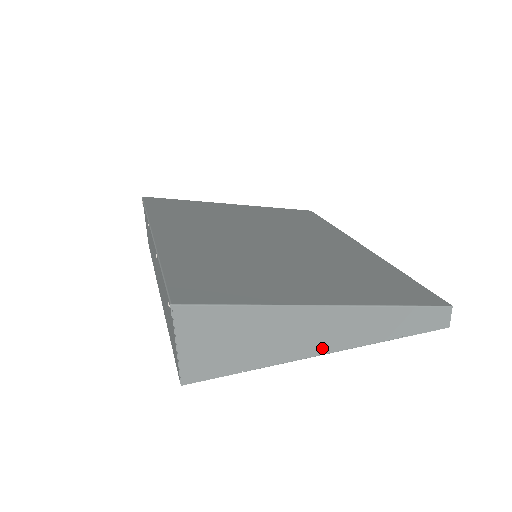
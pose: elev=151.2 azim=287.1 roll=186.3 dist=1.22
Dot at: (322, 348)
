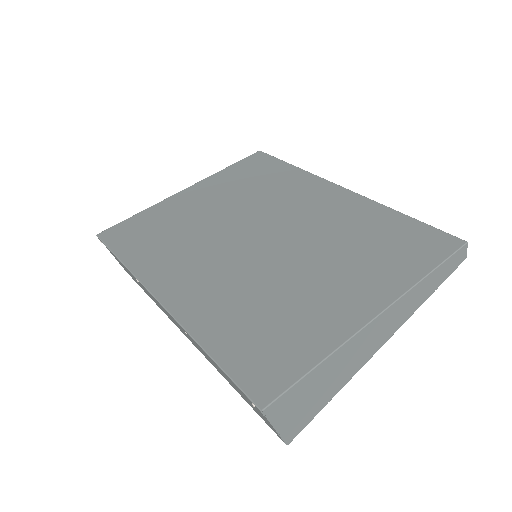
Dot at: (380, 343)
